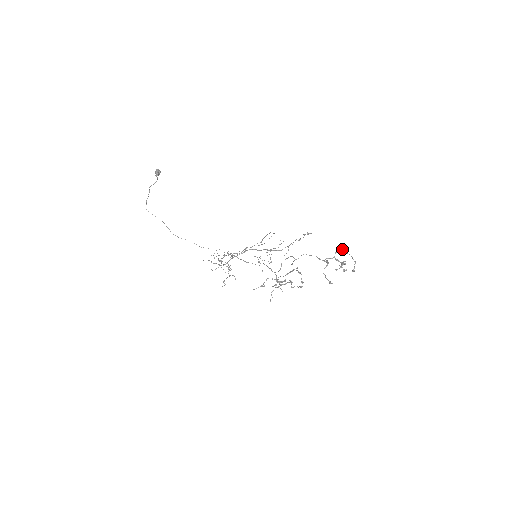
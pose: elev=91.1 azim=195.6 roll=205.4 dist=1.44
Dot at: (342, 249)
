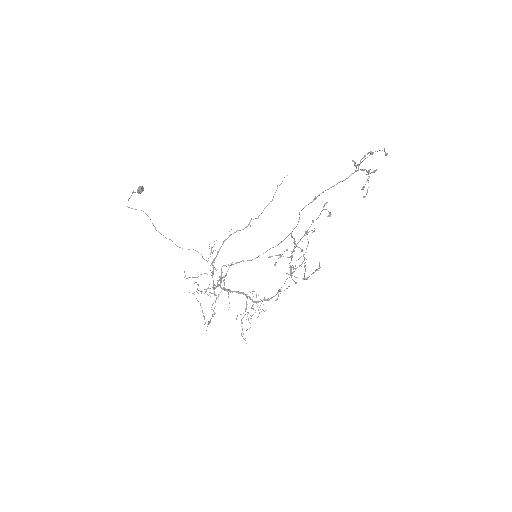
Dot at: (365, 155)
